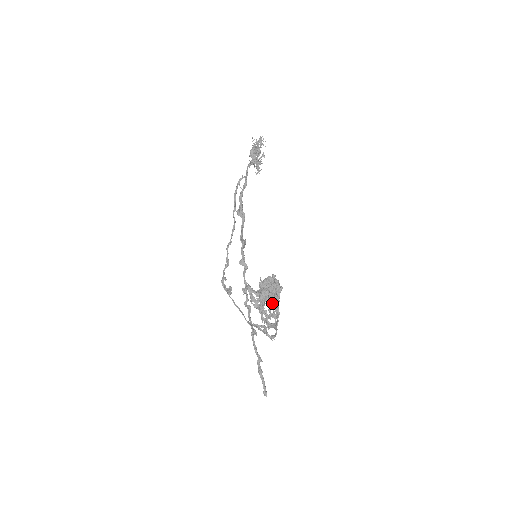
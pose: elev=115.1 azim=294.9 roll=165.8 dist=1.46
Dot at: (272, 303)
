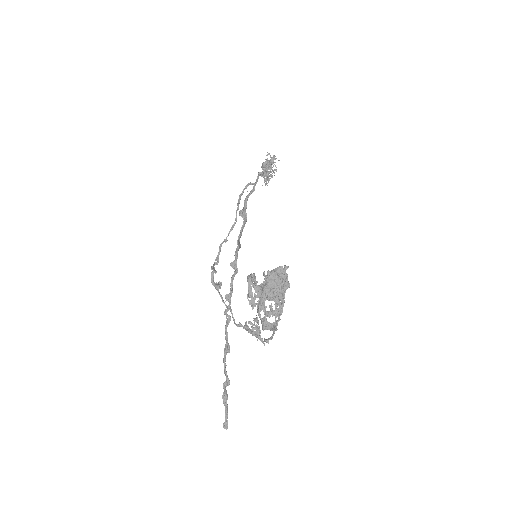
Dot at: (276, 298)
